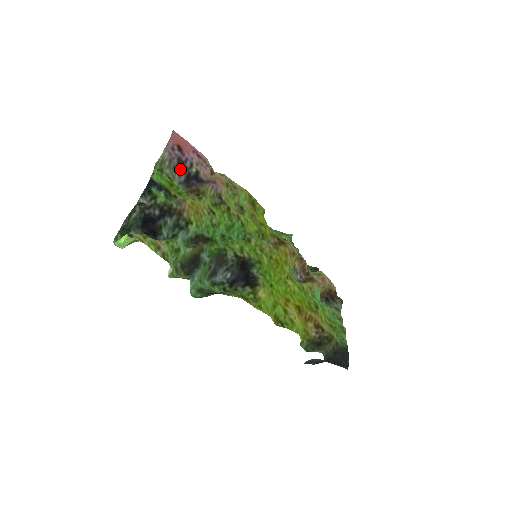
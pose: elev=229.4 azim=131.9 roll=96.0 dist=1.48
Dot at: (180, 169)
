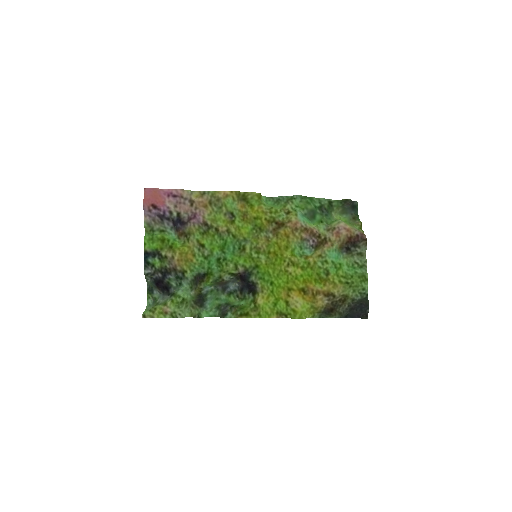
Dot at: (165, 220)
